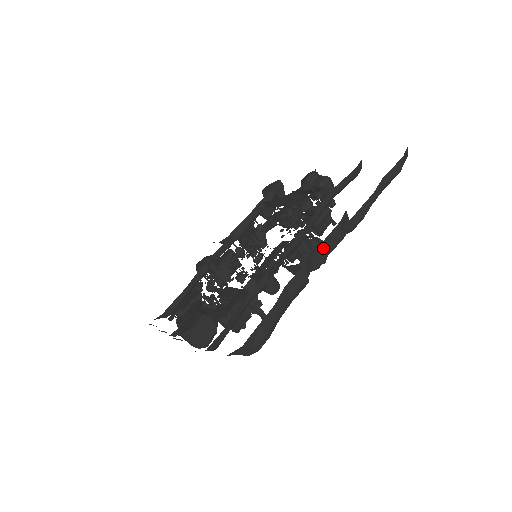
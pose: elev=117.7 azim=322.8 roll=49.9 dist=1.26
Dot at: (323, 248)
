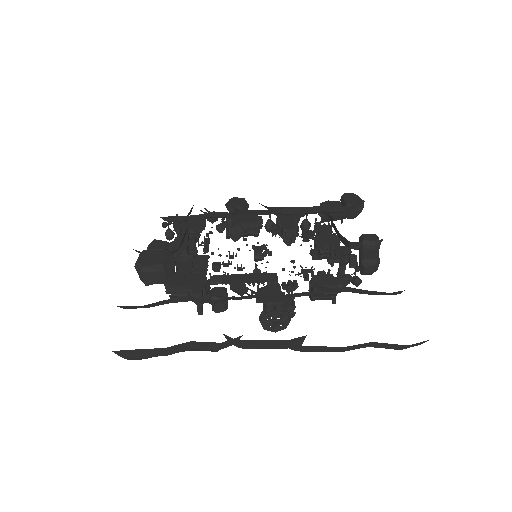
Dot at: (254, 343)
